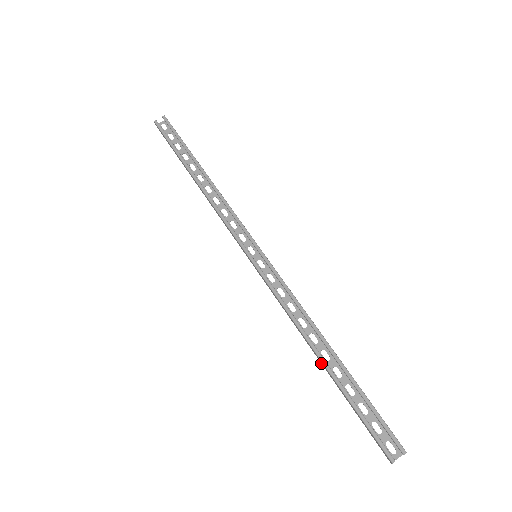
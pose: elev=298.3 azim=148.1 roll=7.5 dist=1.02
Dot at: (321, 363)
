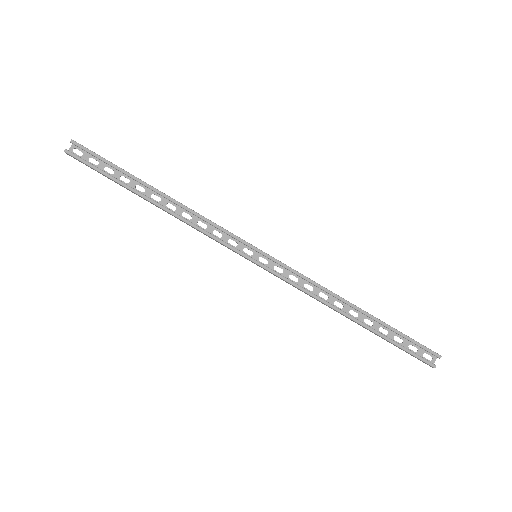
Dot at: occluded
